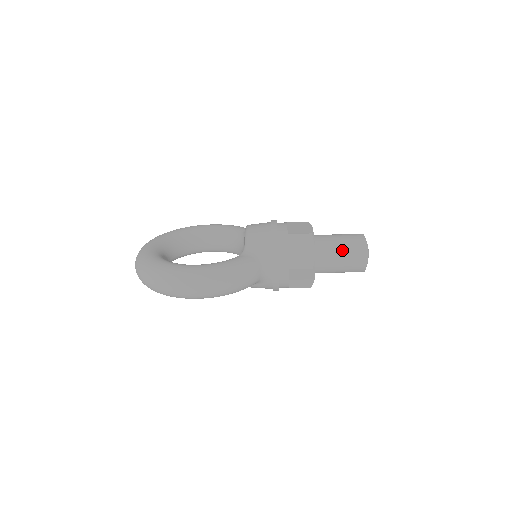
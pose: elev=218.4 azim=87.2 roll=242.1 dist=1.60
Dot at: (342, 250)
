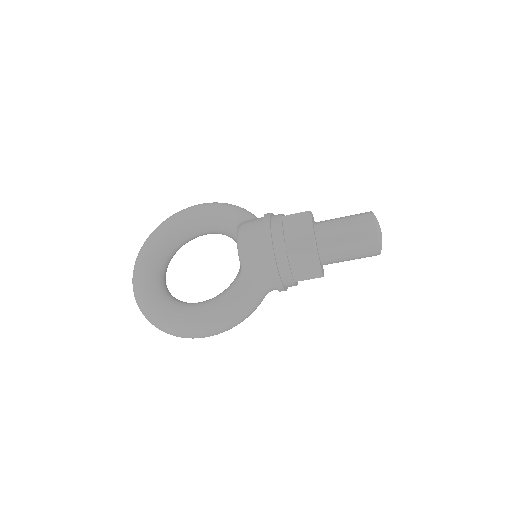
Dot at: (350, 248)
